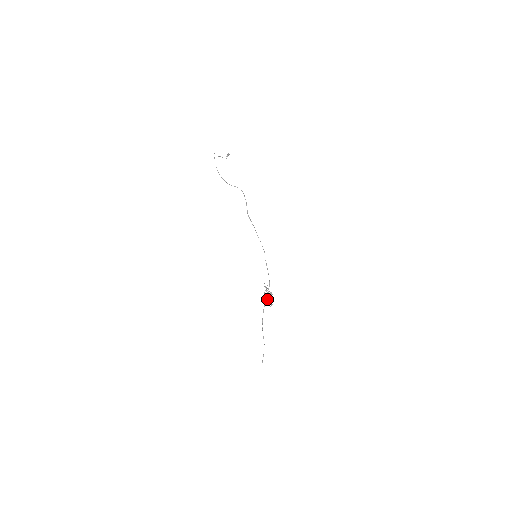
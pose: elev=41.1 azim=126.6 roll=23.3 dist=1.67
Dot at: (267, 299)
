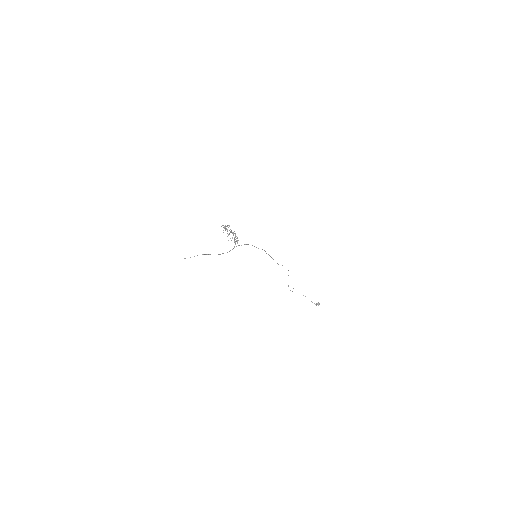
Dot at: occluded
